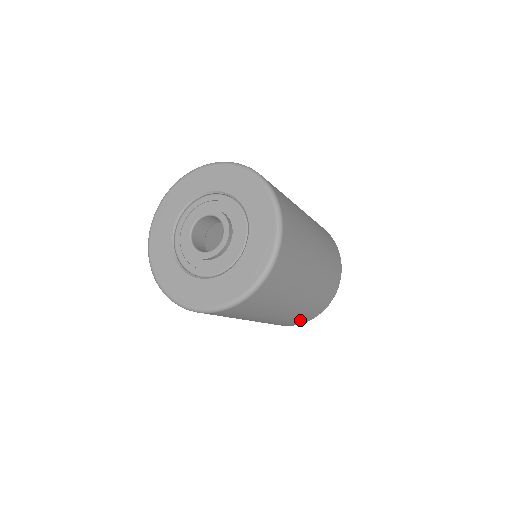
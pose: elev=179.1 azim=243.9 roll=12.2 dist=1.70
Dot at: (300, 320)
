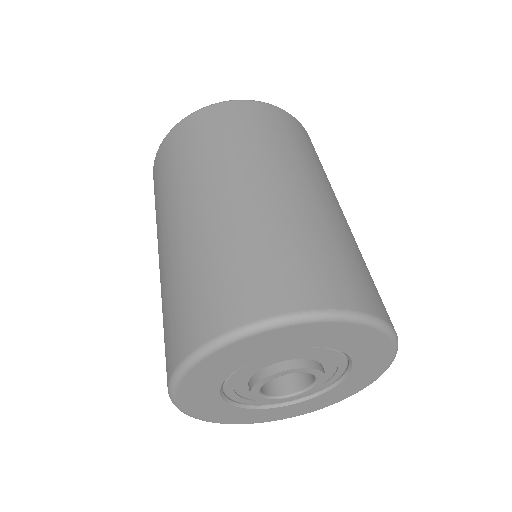
Dot at: occluded
